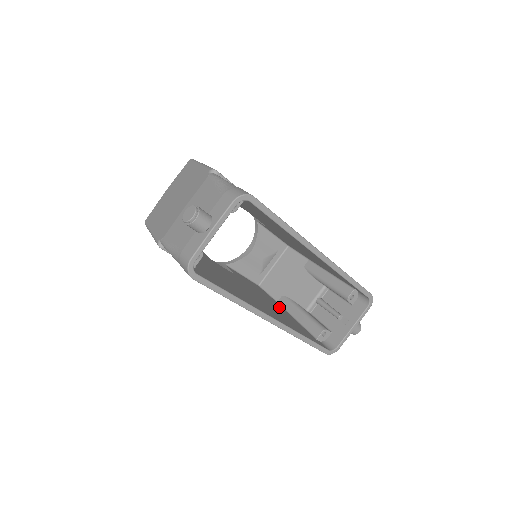
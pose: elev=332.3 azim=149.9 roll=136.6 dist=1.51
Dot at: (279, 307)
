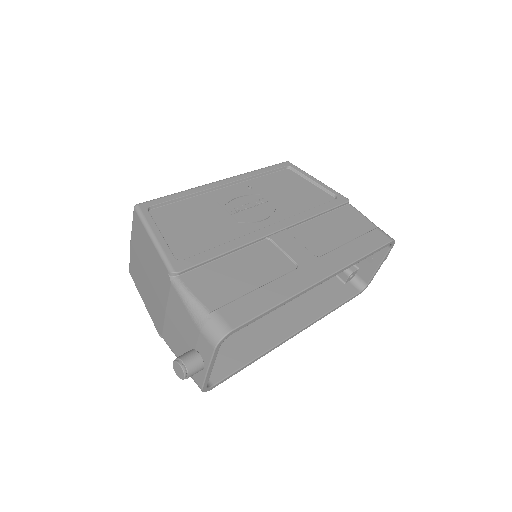
Dot at: occluded
